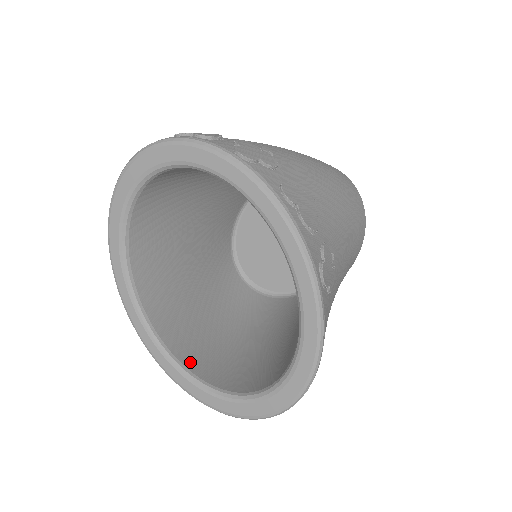
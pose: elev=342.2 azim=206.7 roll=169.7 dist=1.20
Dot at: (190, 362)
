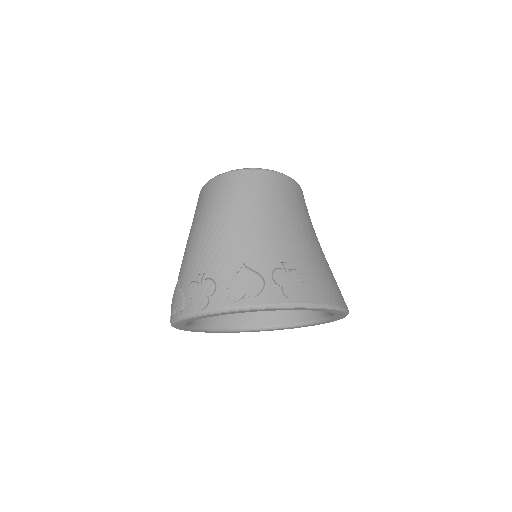
Dot at: (295, 318)
